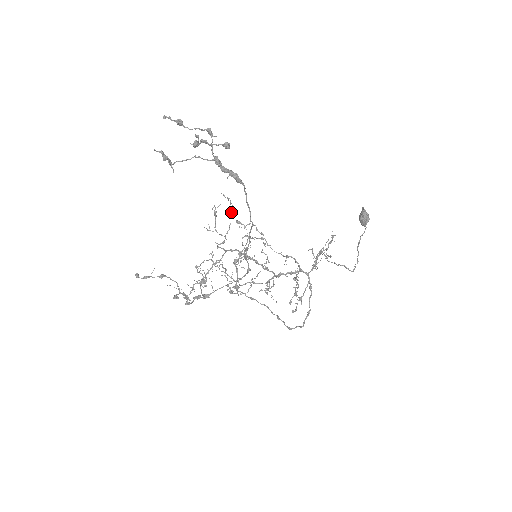
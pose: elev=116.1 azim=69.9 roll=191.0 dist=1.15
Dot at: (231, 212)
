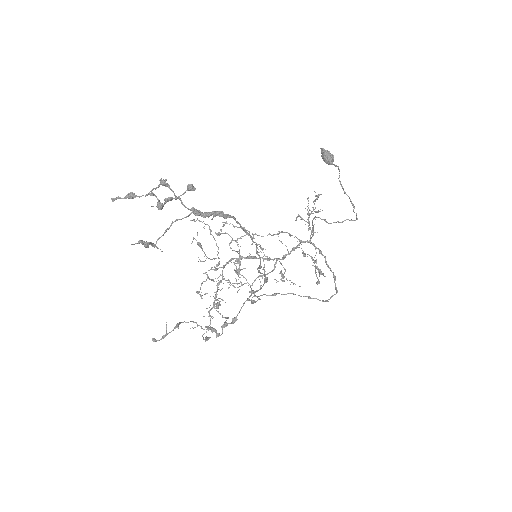
Dot at: (210, 232)
